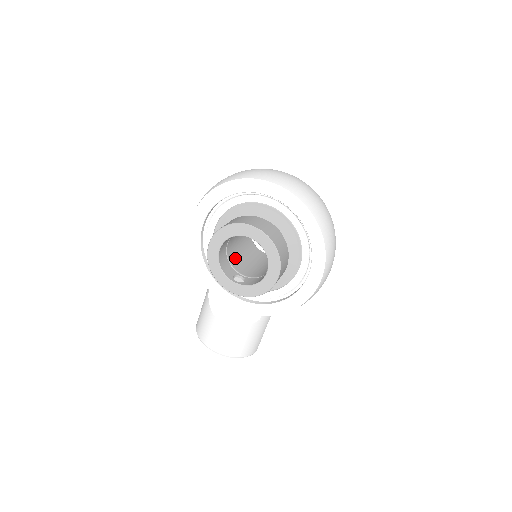
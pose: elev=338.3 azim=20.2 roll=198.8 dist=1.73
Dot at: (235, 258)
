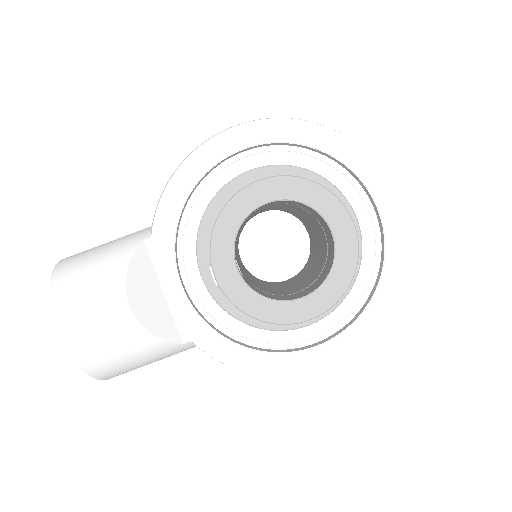
Dot at: (239, 232)
